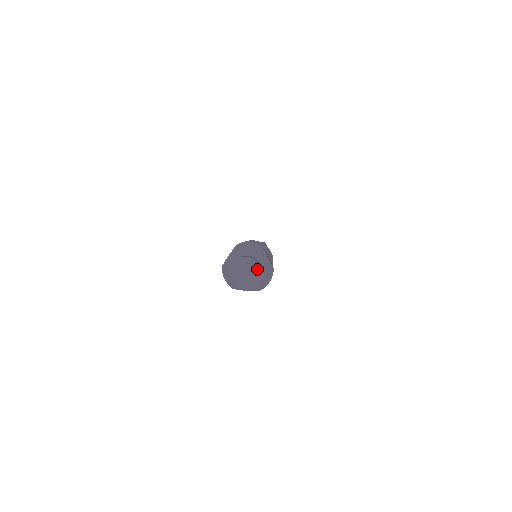
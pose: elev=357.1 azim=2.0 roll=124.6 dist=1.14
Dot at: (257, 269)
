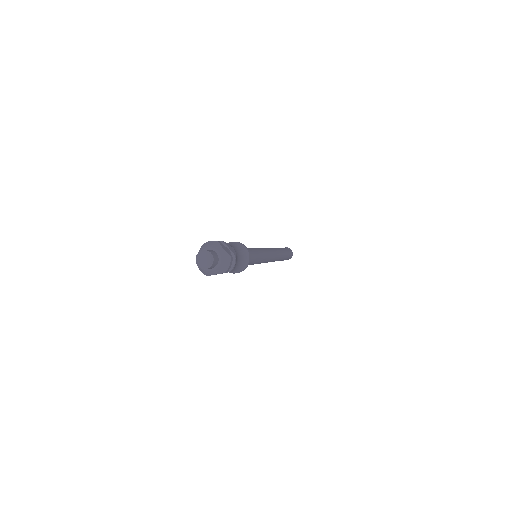
Dot at: (211, 256)
